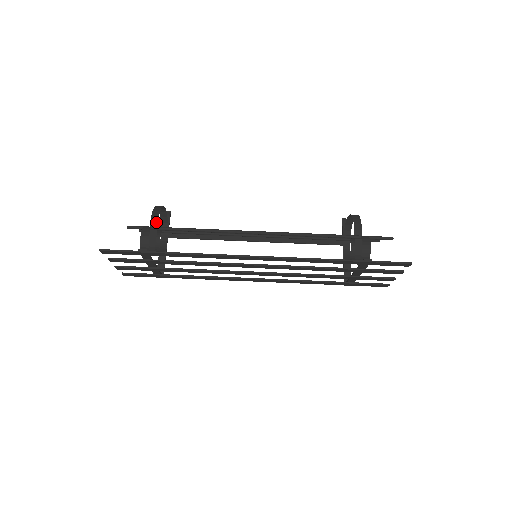
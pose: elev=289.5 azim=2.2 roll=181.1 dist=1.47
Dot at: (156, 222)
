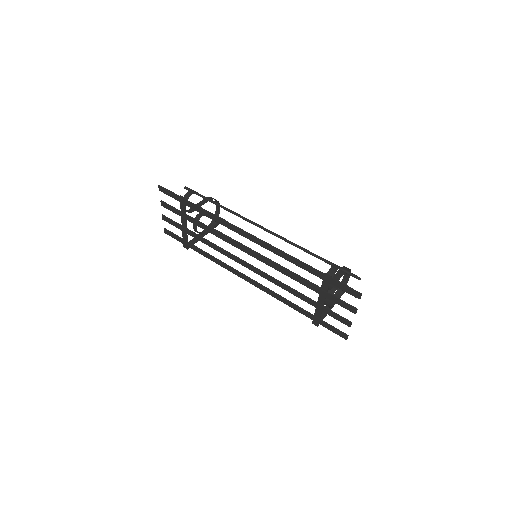
Dot at: (206, 201)
